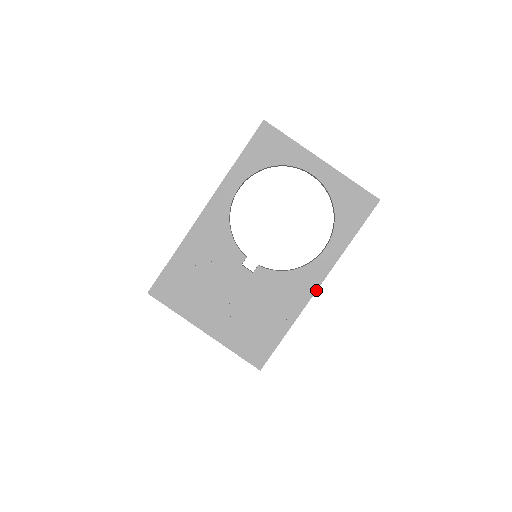
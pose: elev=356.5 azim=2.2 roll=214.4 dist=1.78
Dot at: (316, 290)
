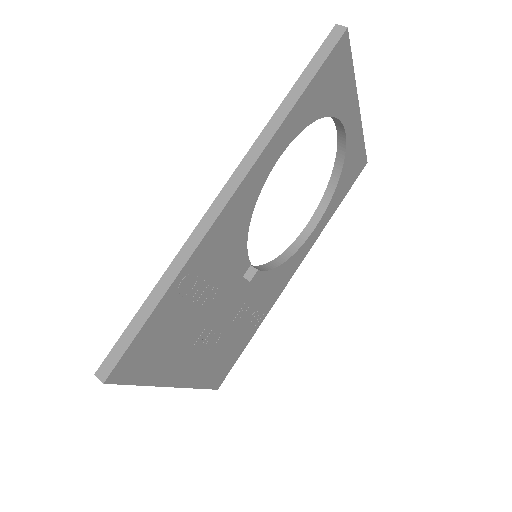
Dot at: occluded
